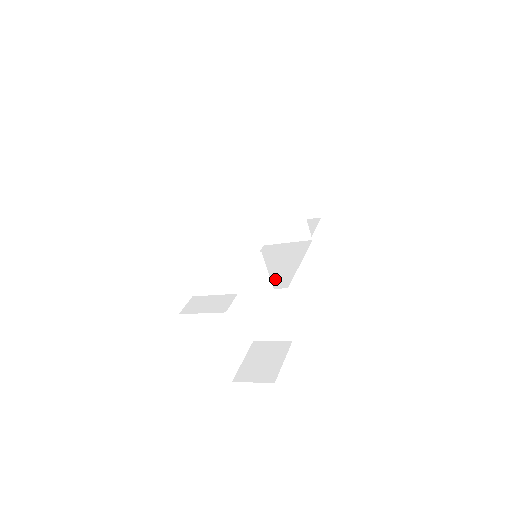
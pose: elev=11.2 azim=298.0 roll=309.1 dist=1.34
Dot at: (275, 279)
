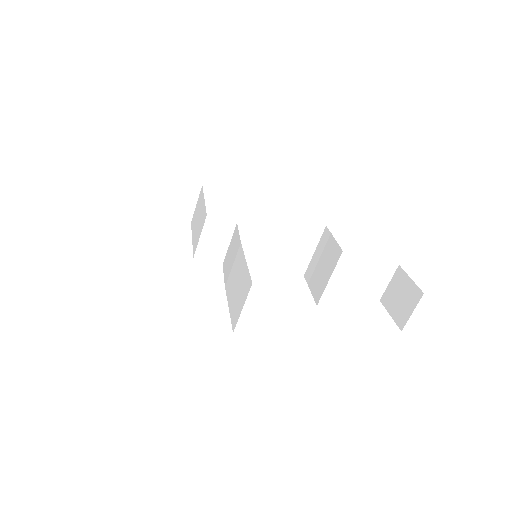
Dot at: occluded
